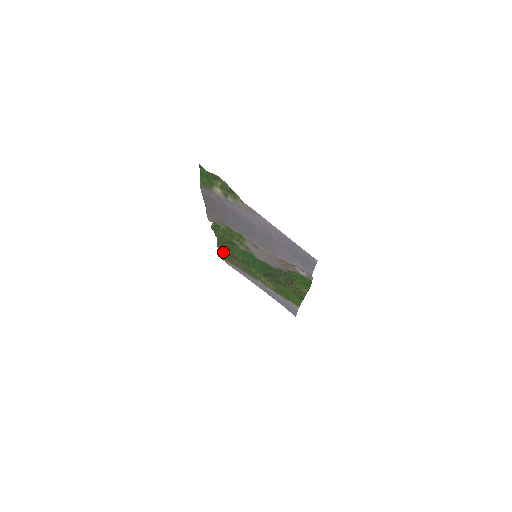
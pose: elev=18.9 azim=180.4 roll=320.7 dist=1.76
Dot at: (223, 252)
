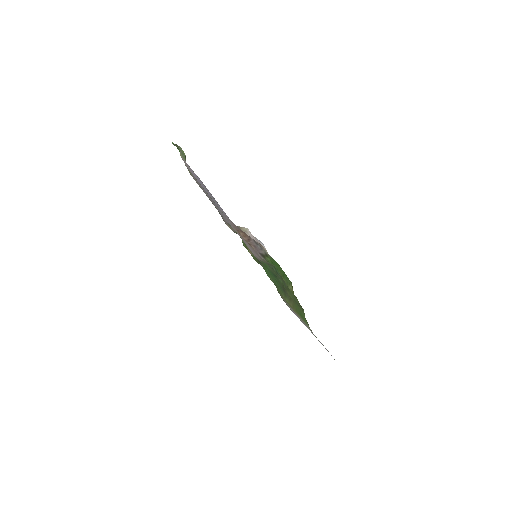
Dot at: occluded
